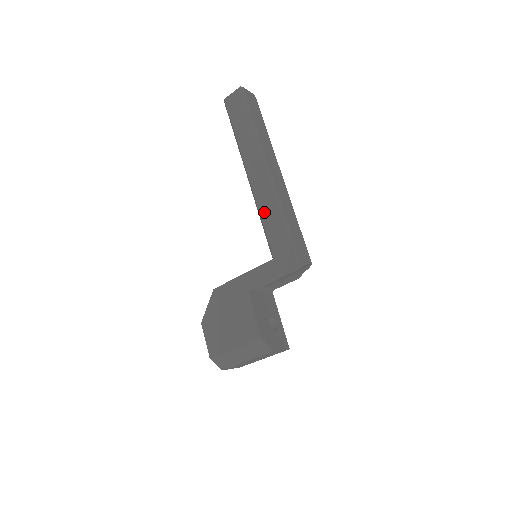
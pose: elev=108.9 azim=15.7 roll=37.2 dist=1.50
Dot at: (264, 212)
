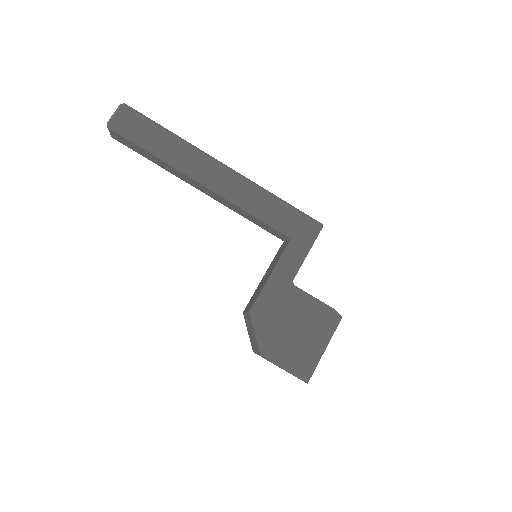
Dot at: (251, 203)
